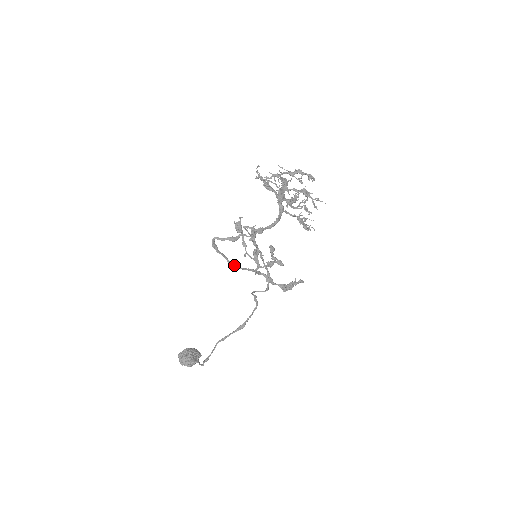
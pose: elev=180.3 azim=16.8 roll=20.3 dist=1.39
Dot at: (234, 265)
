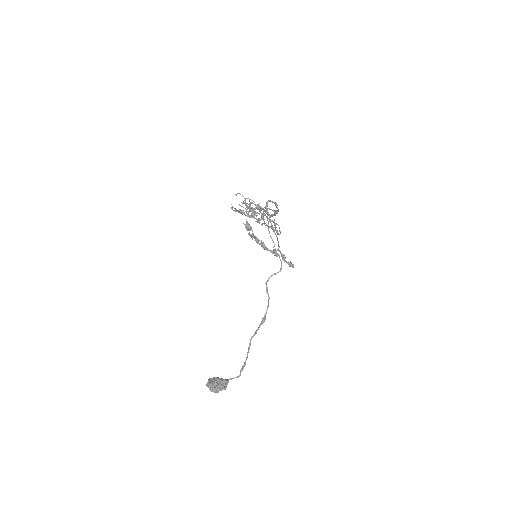
Dot at: (274, 231)
